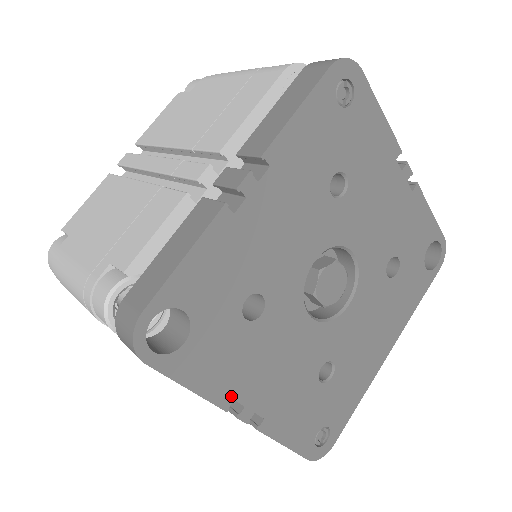
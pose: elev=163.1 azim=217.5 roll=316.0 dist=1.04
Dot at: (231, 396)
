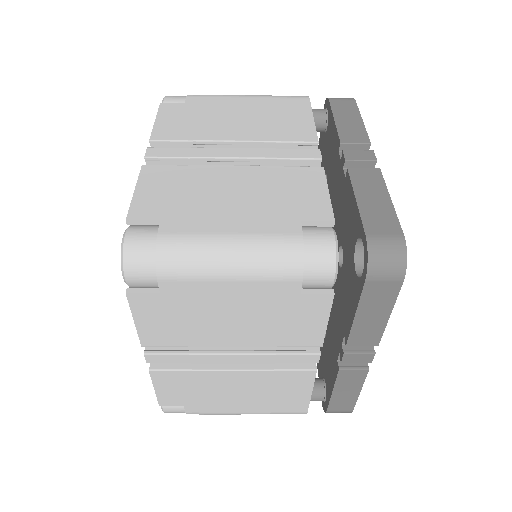
Dot at: occluded
